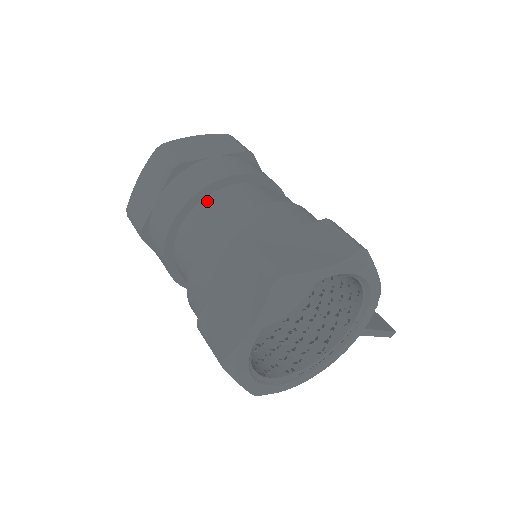
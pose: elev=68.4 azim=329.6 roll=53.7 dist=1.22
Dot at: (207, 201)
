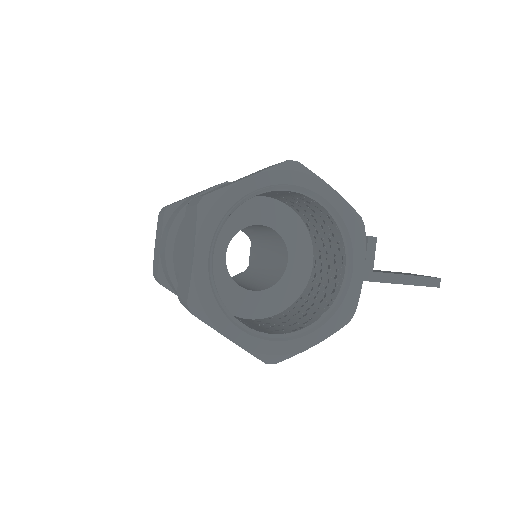
Dot at: occluded
